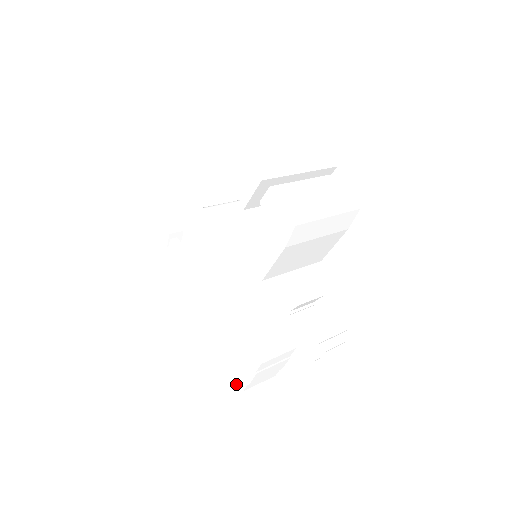
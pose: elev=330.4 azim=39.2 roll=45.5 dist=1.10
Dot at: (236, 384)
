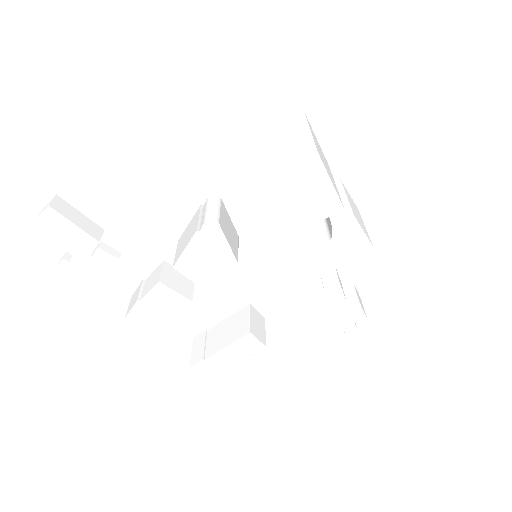
Dot at: (201, 369)
